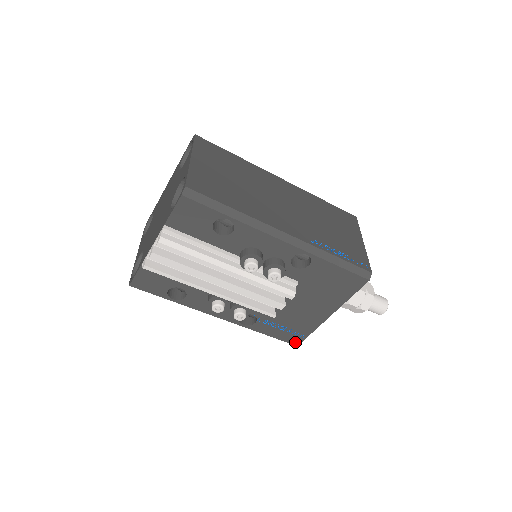
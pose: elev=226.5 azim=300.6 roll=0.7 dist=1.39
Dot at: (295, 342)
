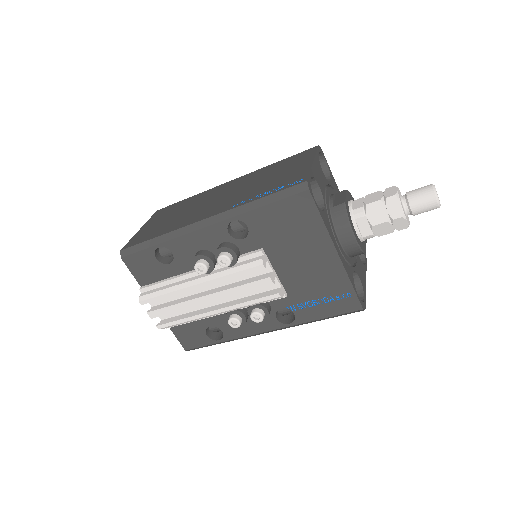
Dot at: (354, 307)
